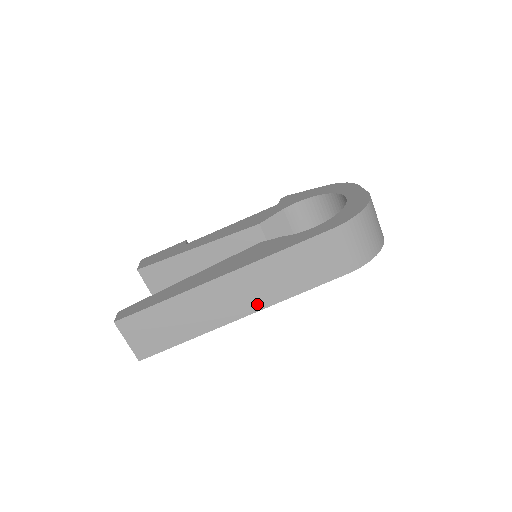
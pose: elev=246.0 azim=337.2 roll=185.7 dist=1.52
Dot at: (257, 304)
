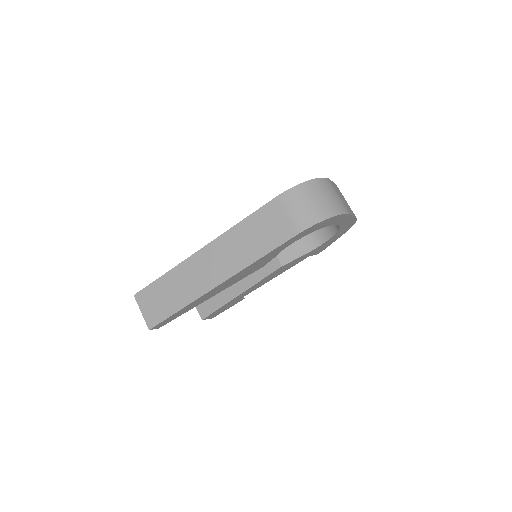
Dot at: (228, 272)
